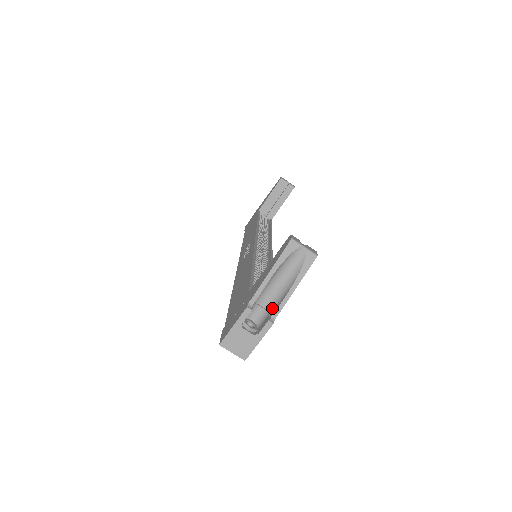
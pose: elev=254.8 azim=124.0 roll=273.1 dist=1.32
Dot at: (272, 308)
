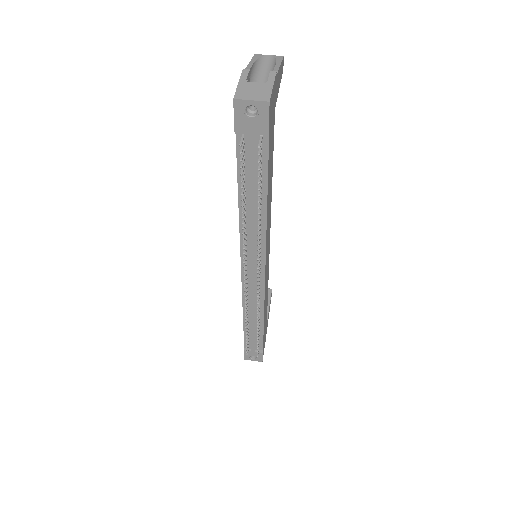
Dot at: occluded
